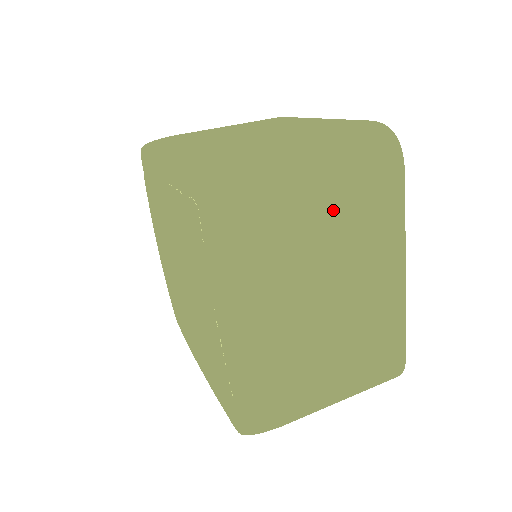
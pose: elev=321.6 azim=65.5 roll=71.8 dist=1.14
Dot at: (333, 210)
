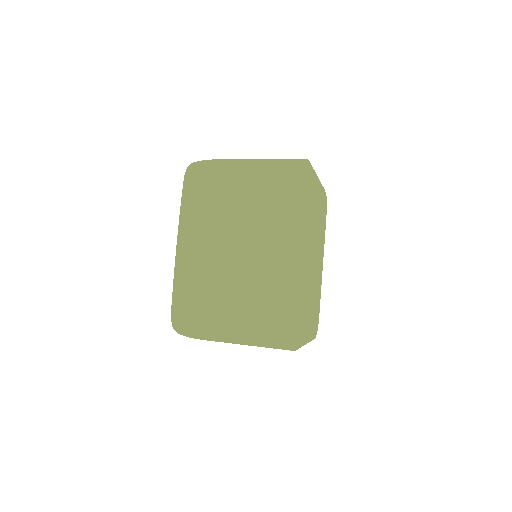
Dot at: (249, 193)
